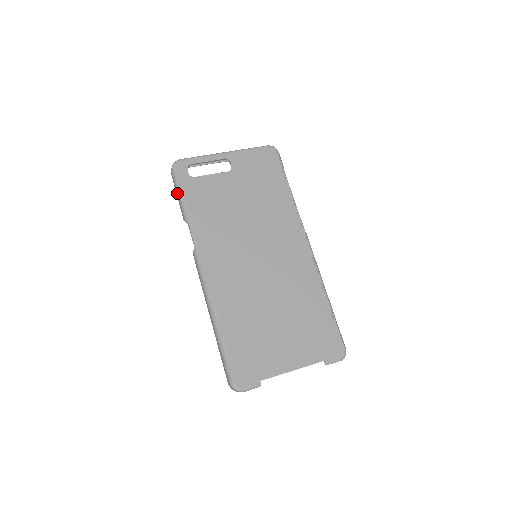
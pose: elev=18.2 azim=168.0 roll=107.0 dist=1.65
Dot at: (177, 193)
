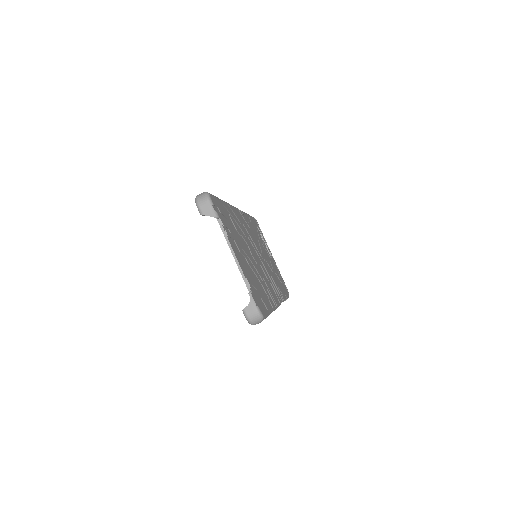
Dot at: occluded
